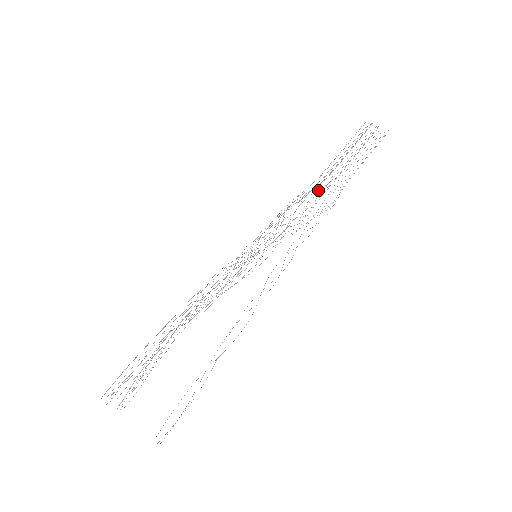
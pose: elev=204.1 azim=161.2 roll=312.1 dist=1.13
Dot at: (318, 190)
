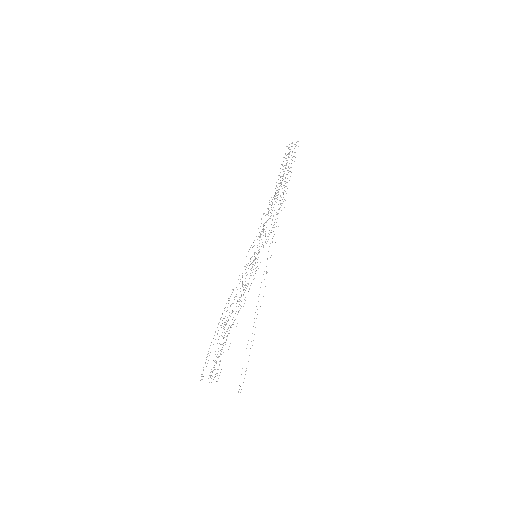
Dot at: occluded
